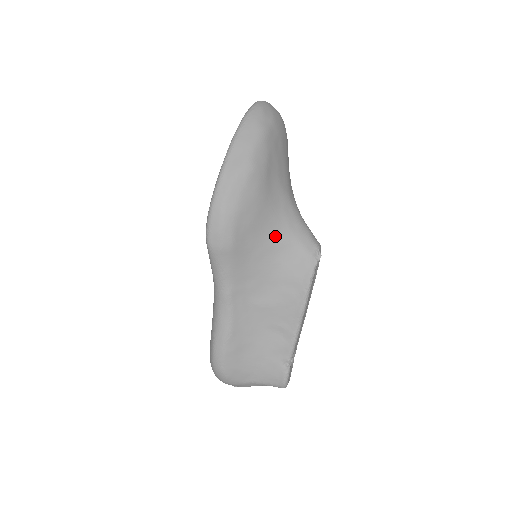
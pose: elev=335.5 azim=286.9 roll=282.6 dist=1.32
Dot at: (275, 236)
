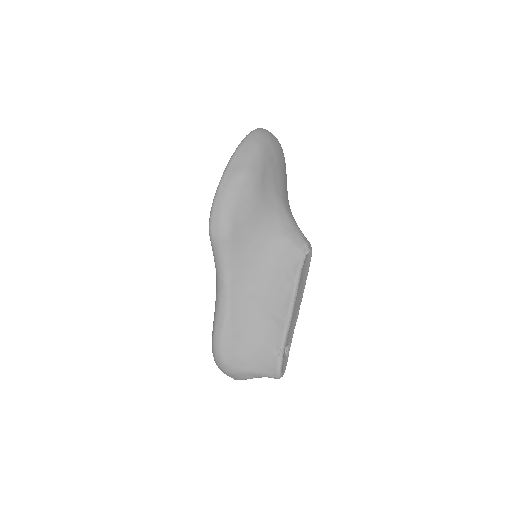
Dot at: (269, 232)
